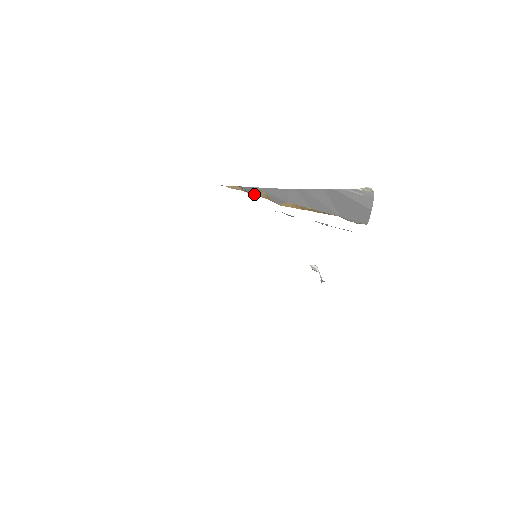
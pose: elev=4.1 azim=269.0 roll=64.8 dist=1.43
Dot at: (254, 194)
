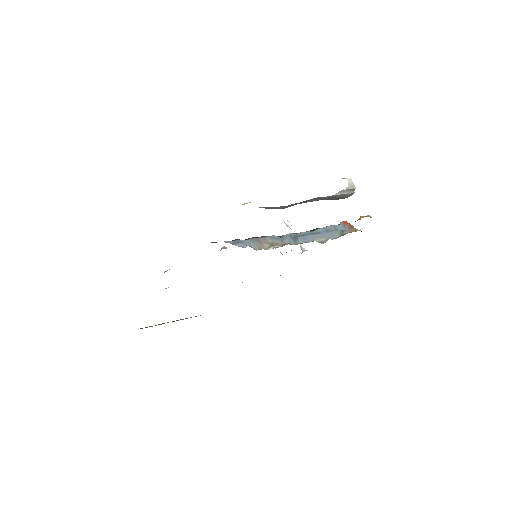
Dot at: occluded
